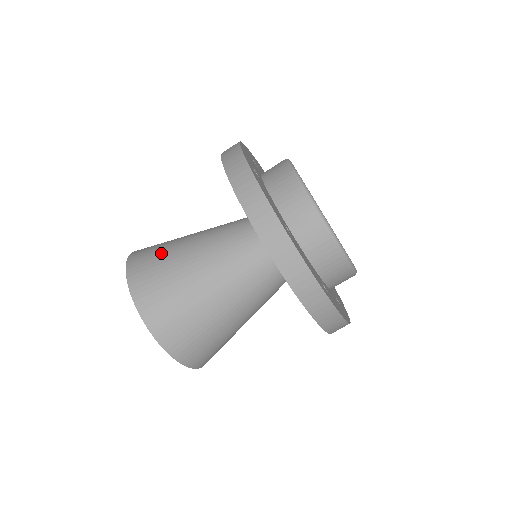
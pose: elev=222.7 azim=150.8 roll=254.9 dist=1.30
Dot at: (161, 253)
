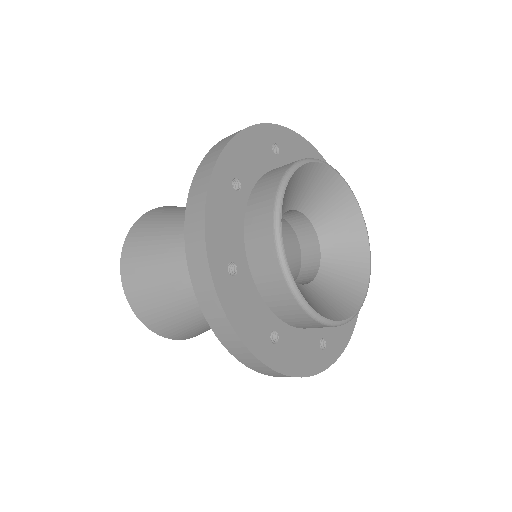
Dot at: occluded
